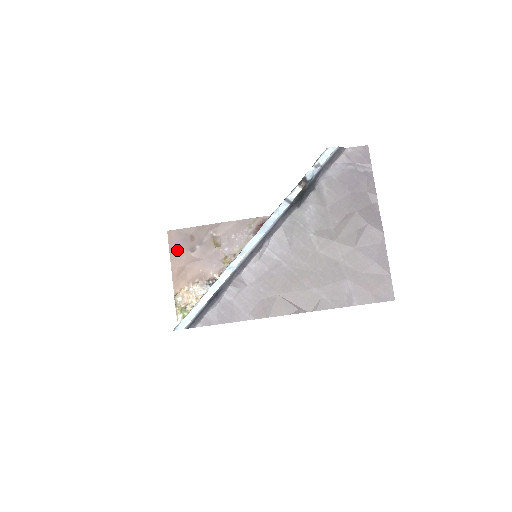
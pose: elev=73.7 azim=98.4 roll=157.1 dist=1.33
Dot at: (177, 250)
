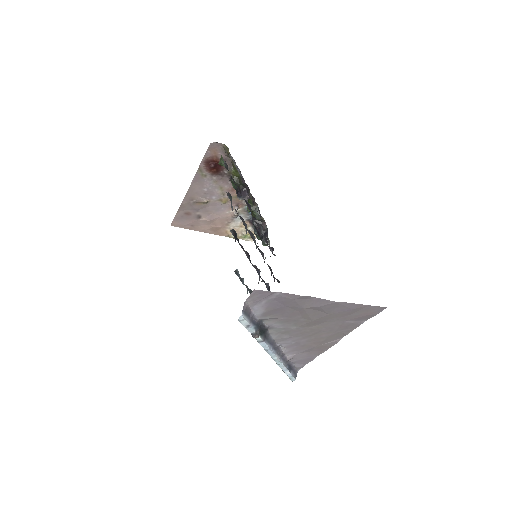
Dot at: (192, 225)
